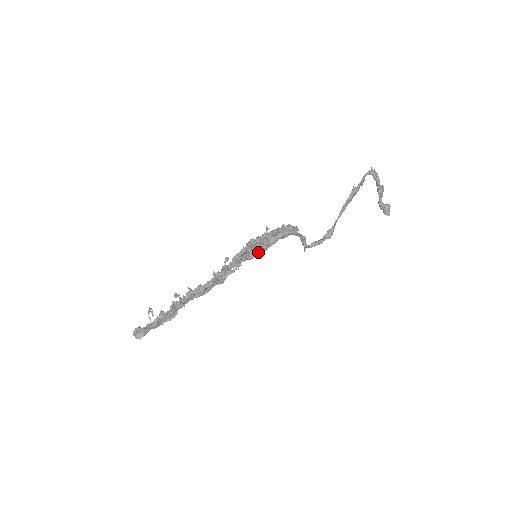
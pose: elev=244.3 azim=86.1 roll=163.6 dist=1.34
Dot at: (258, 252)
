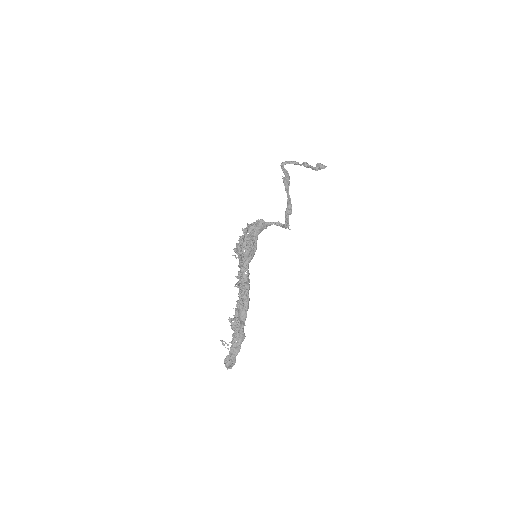
Dot at: (251, 251)
